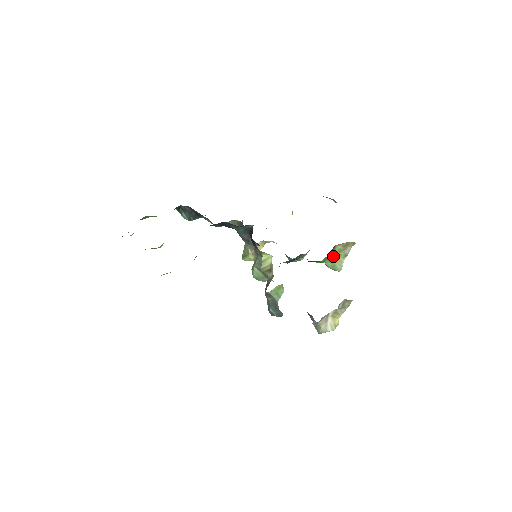
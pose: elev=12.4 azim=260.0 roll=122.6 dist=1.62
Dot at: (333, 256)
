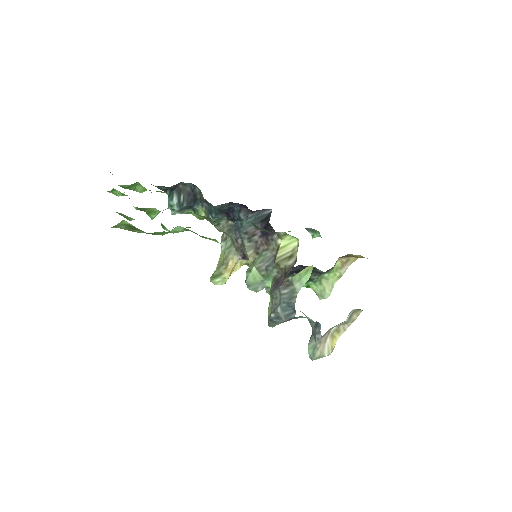
Dot at: (327, 276)
